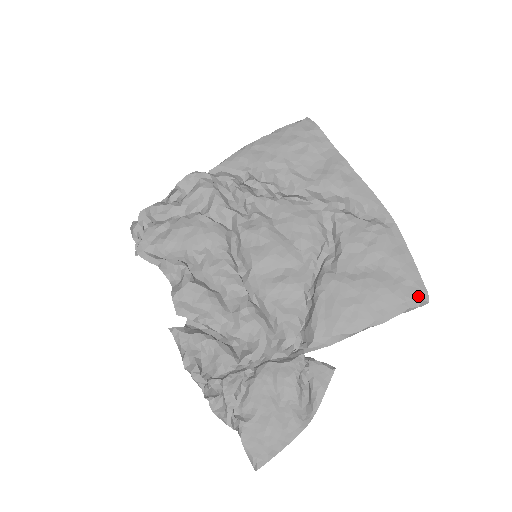
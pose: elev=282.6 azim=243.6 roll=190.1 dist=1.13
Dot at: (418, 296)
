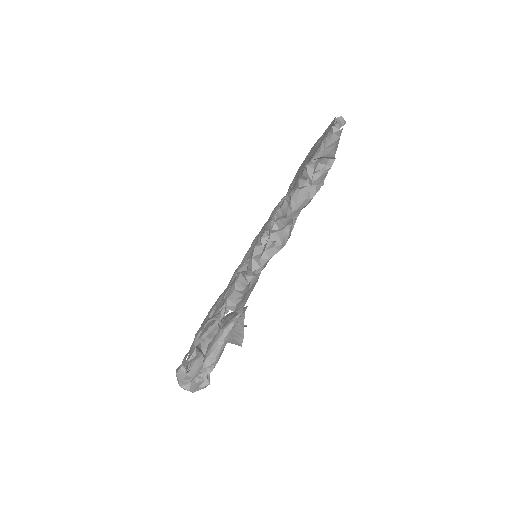
Dot at: occluded
